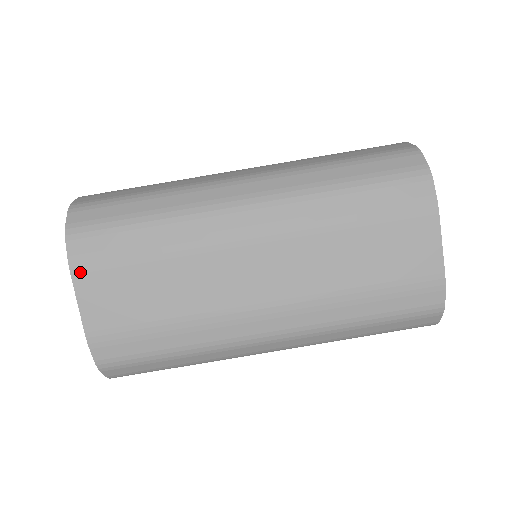
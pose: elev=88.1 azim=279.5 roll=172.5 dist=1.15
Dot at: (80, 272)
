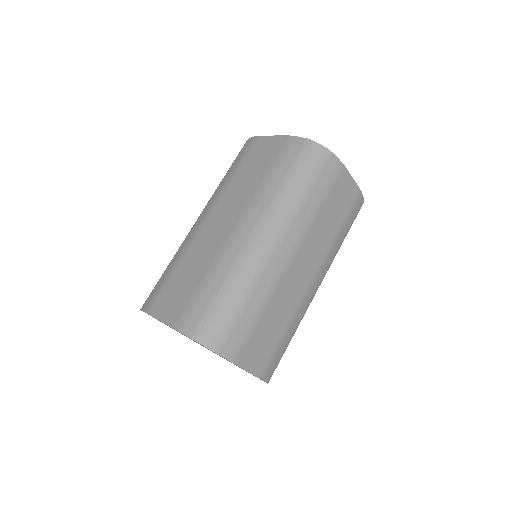
Dot at: (238, 358)
